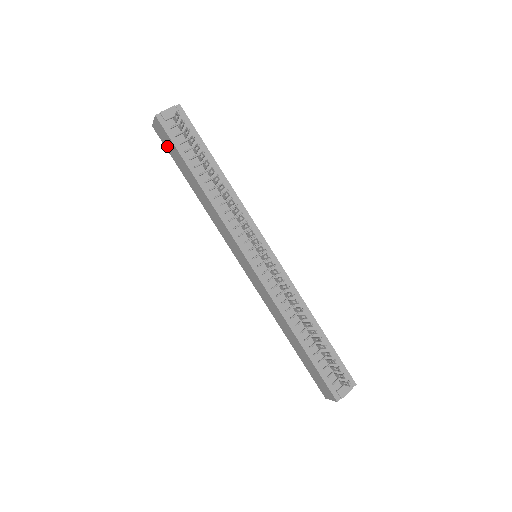
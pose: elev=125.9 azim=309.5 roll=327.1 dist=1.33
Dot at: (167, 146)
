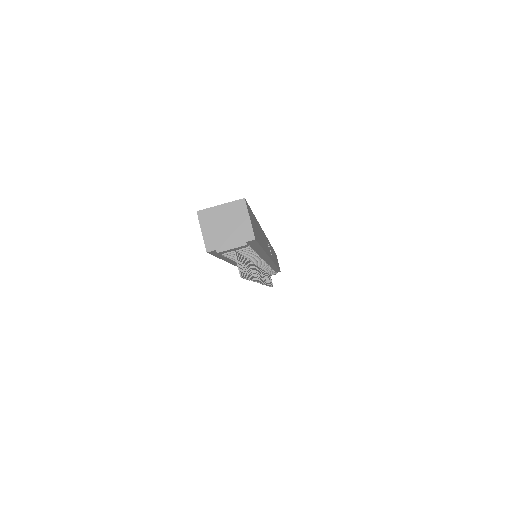
Dot at: occluded
